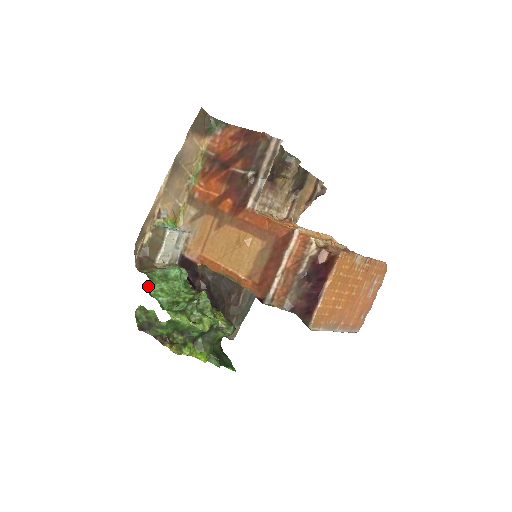
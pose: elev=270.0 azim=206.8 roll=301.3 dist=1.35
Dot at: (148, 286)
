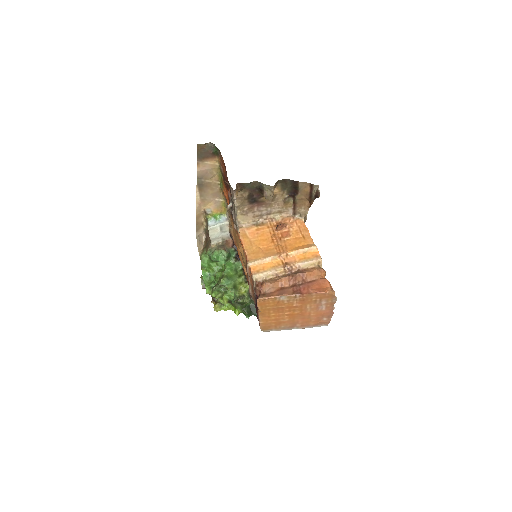
Dot at: (201, 265)
